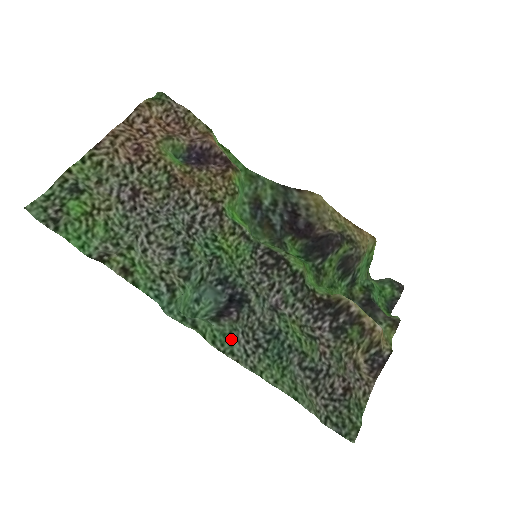
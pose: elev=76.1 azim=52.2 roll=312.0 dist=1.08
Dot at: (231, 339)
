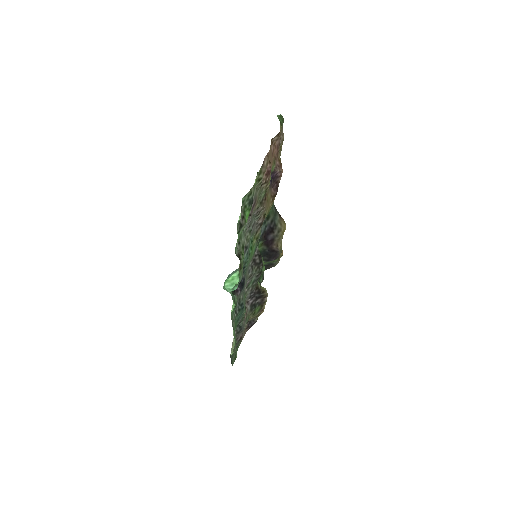
Dot at: (235, 309)
